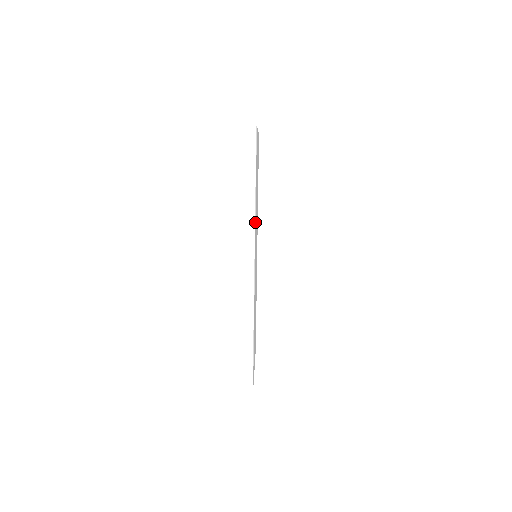
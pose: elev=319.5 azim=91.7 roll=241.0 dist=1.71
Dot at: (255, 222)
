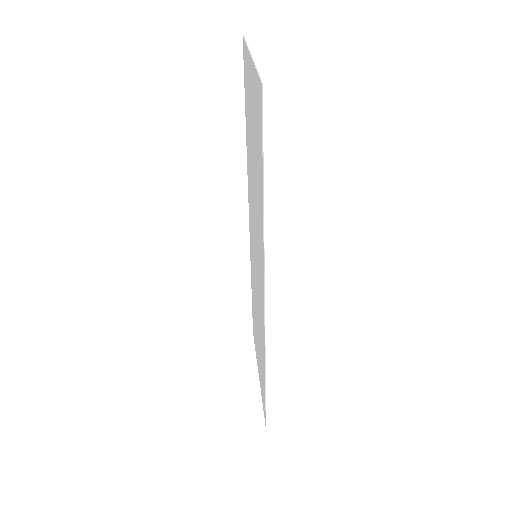
Dot at: (264, 249)
